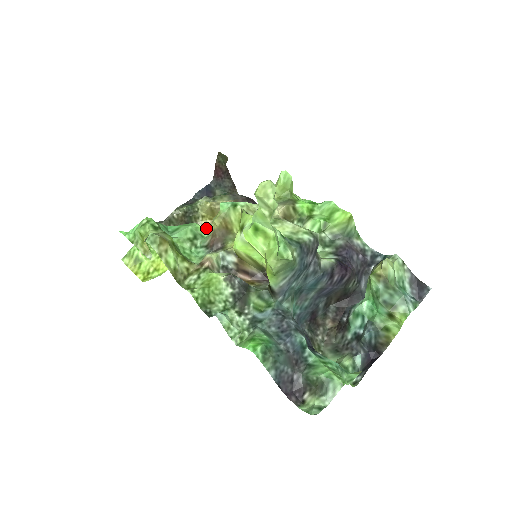
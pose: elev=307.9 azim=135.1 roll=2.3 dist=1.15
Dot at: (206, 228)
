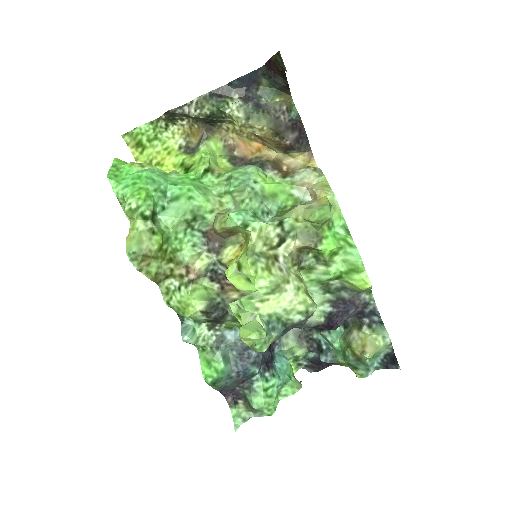
Dot at: (231, 133)
